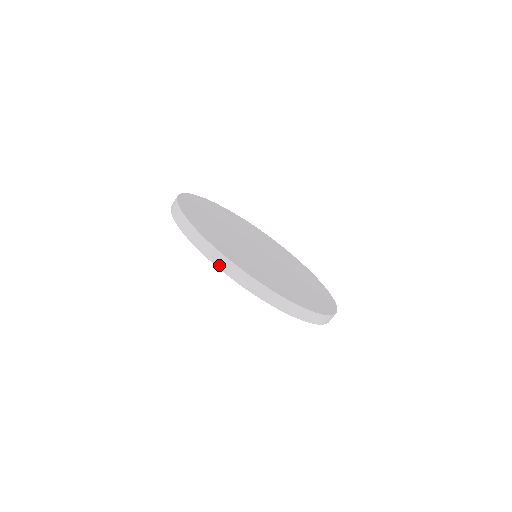
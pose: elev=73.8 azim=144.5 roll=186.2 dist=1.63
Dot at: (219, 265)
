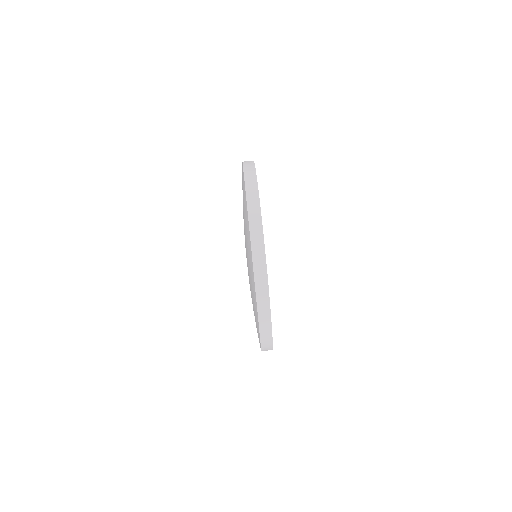
Dot at: (254, 251)
